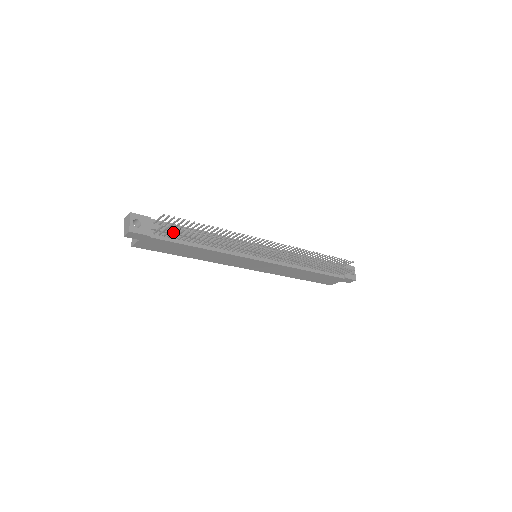
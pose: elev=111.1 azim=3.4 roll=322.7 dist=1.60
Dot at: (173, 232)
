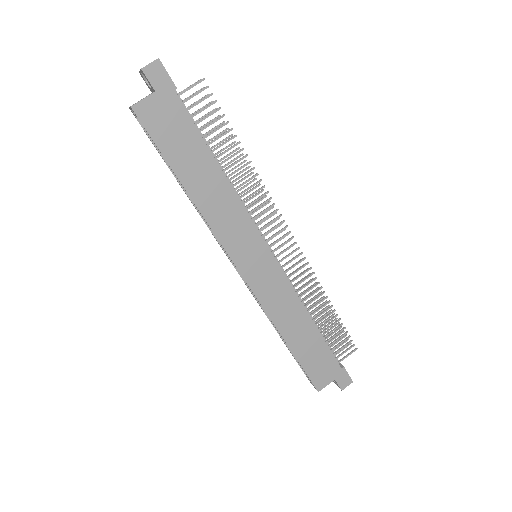
Dot at: (201, 109)
